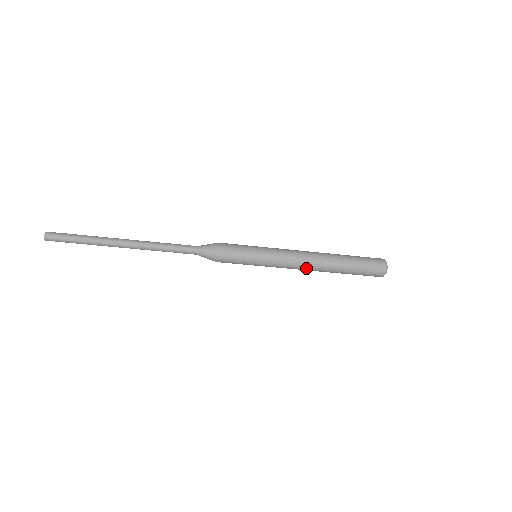
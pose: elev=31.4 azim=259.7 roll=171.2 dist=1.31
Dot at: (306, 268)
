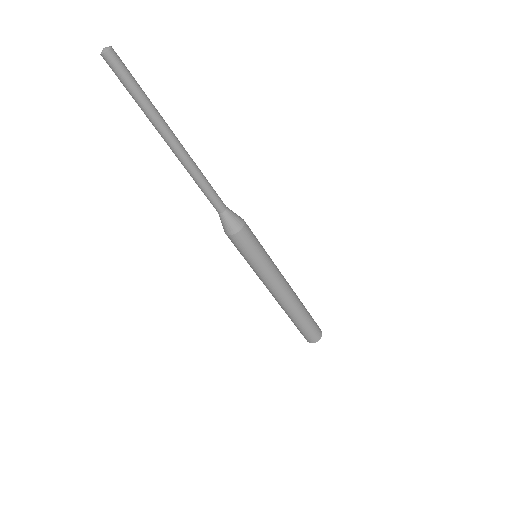
Dot at: (276, 297)
